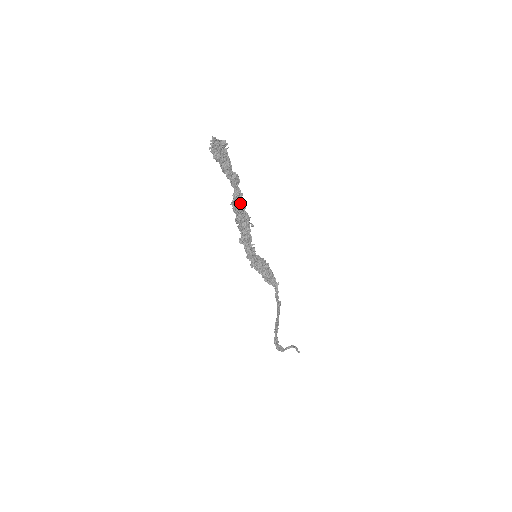
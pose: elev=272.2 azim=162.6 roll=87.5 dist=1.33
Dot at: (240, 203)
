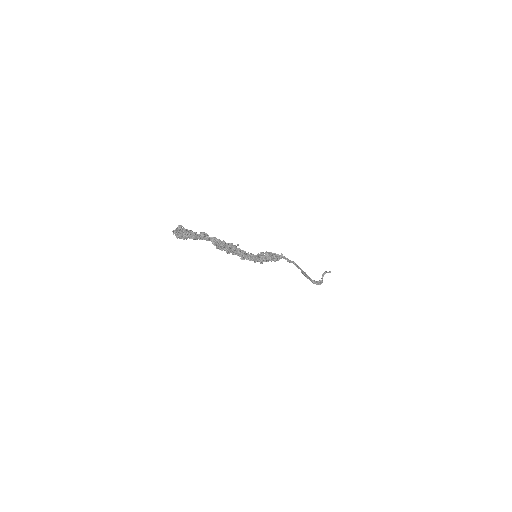
Dot at: (220, 243)
